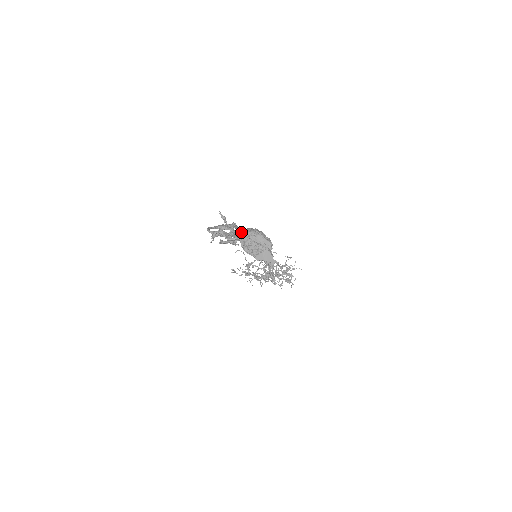
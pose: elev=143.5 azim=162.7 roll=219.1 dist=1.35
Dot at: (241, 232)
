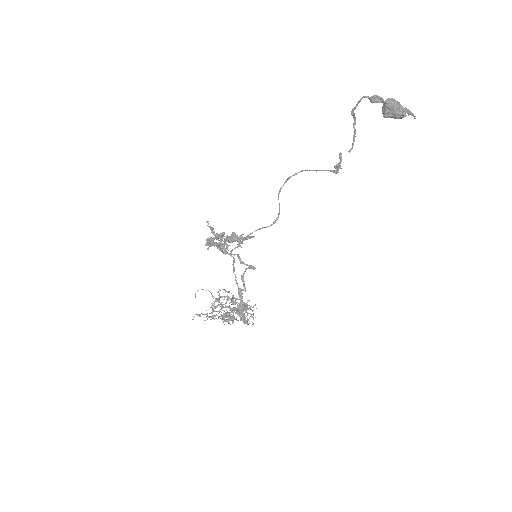
Dot at: (278, 197)
